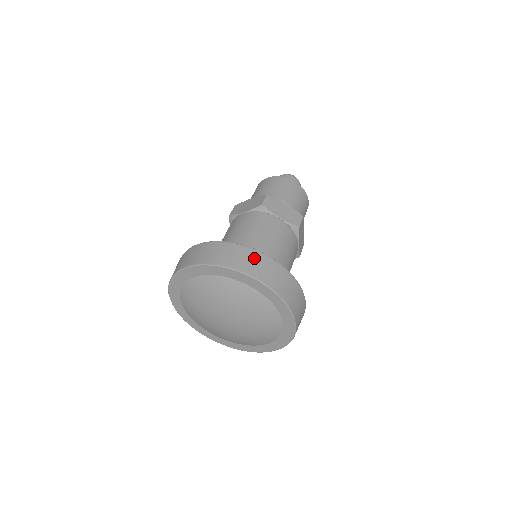
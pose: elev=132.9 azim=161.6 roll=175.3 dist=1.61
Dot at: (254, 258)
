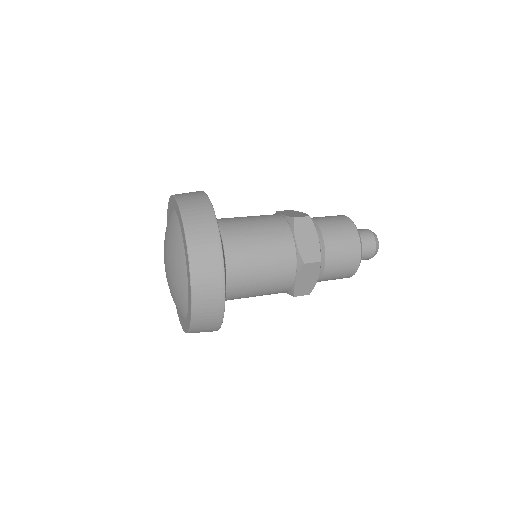
Dot at: occluded
